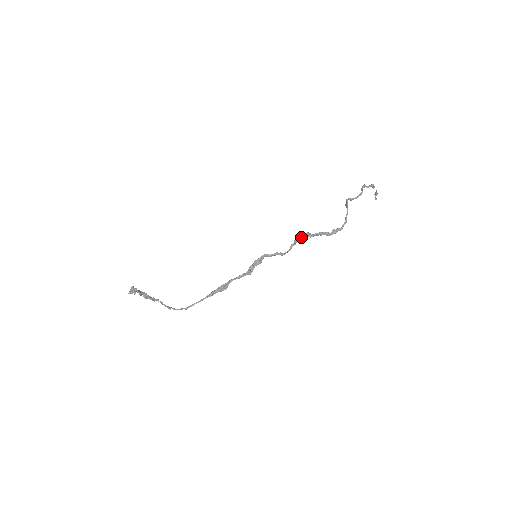
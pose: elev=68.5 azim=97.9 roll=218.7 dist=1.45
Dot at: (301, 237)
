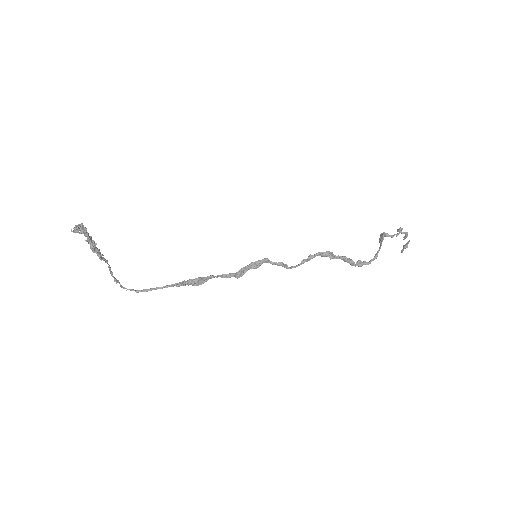
Dot at: (319, 254)
